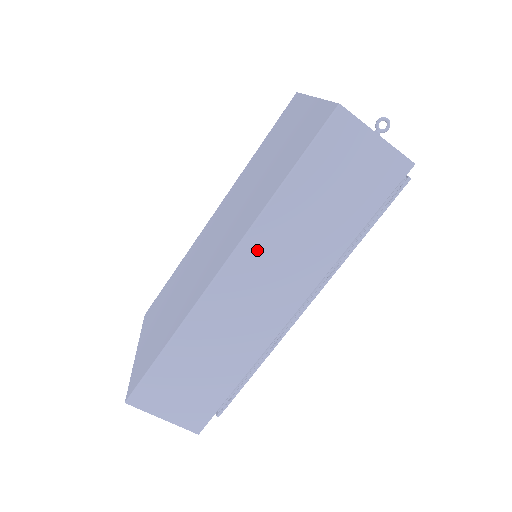
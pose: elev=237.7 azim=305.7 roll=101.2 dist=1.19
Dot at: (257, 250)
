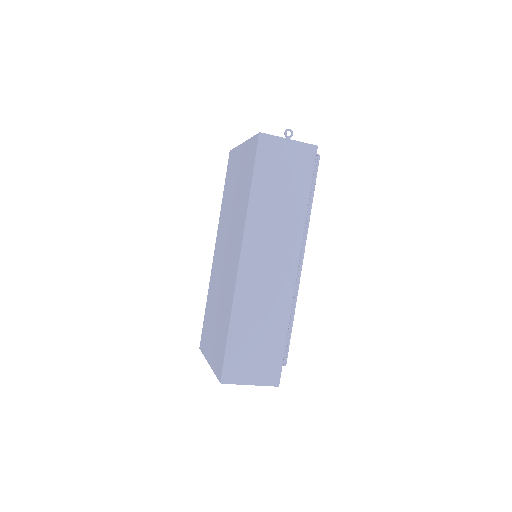
Dot at: (256, 236)
